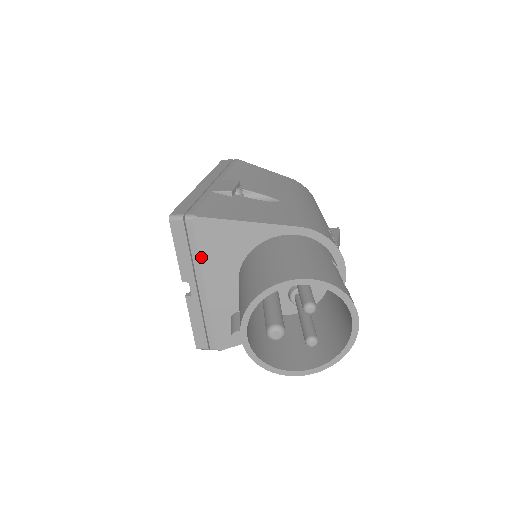
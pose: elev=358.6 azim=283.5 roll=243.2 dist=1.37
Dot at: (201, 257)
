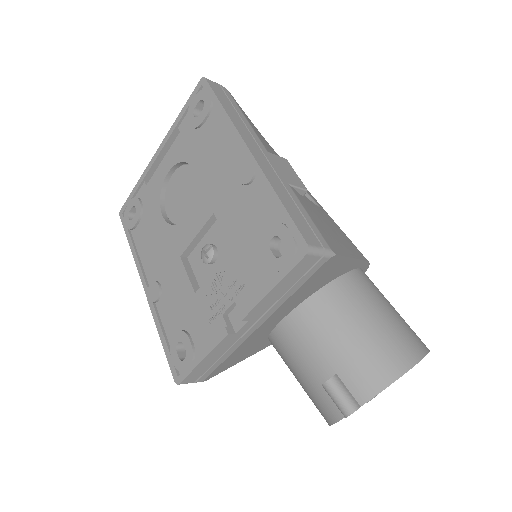
Dot at: (292, 295)
